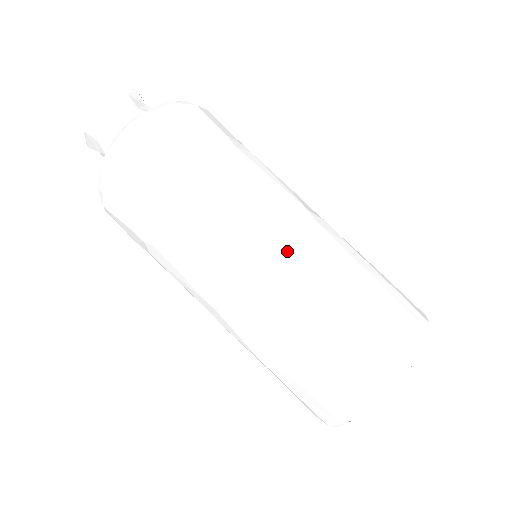
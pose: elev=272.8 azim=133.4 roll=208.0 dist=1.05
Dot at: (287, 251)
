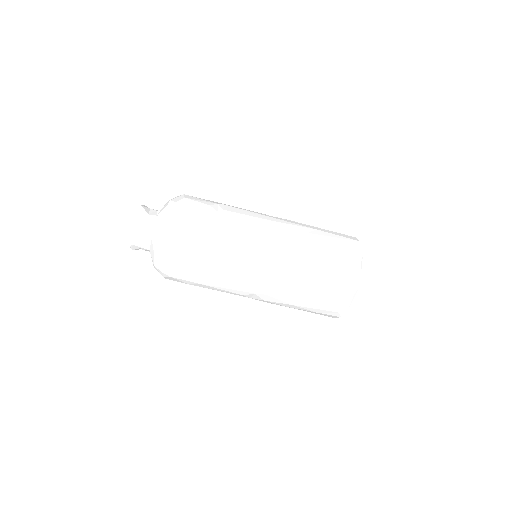
Dot at: (270, 276)
